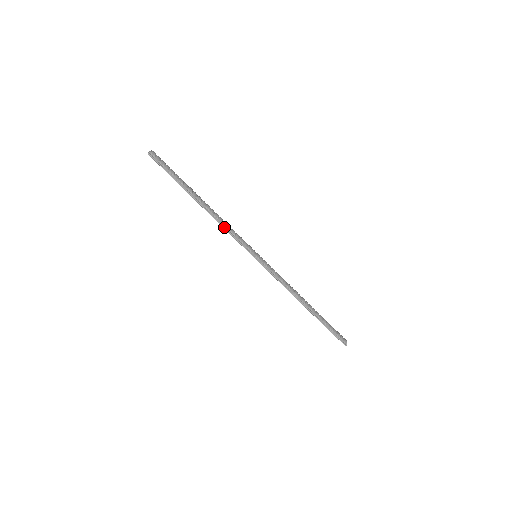
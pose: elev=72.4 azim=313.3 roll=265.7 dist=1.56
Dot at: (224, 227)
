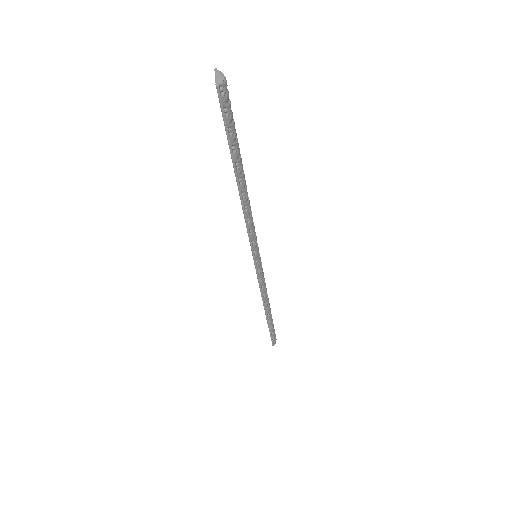
Dot at: (247, 223)
